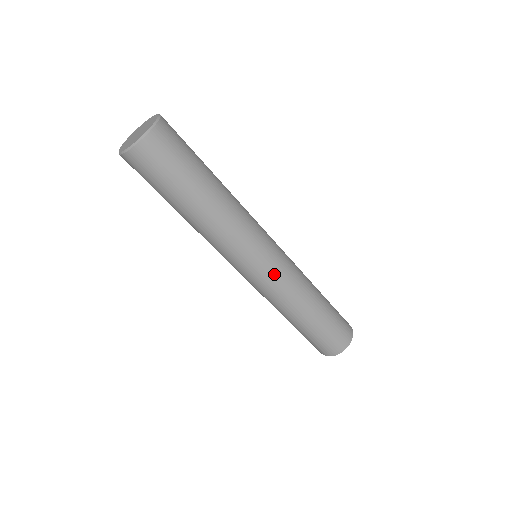
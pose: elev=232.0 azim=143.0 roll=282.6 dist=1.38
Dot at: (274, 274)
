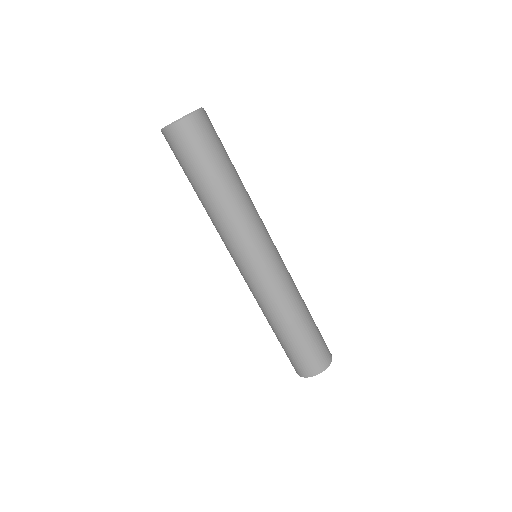
Dot at: (271, 271)
